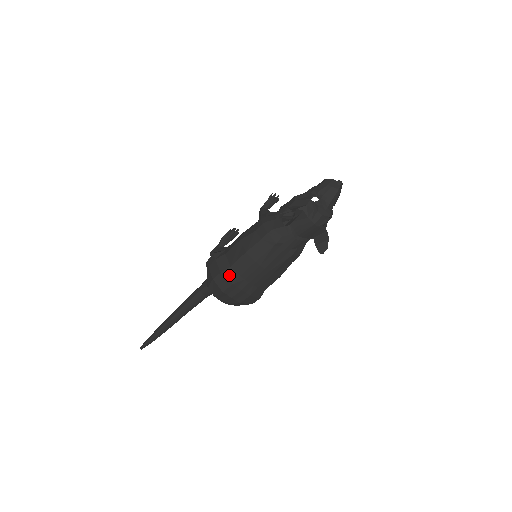
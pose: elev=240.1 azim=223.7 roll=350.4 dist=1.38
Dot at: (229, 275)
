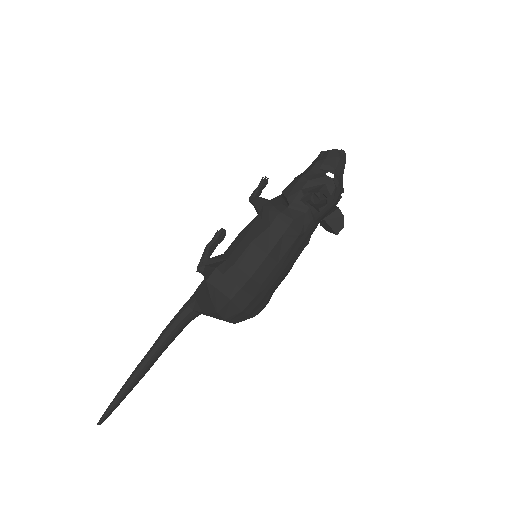
Dot at: (250, 288)
